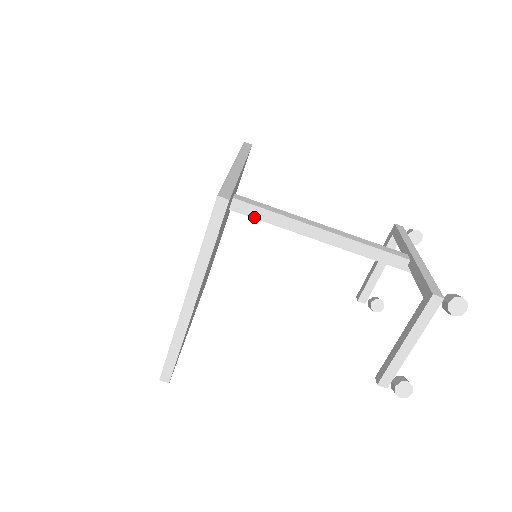
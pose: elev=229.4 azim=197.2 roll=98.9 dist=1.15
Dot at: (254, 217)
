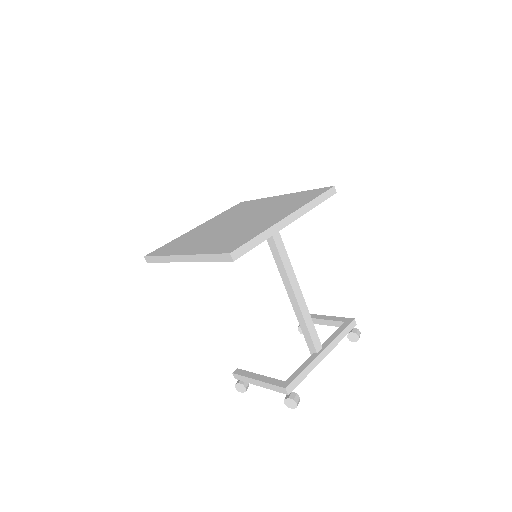
Dot at: (270, 247)
